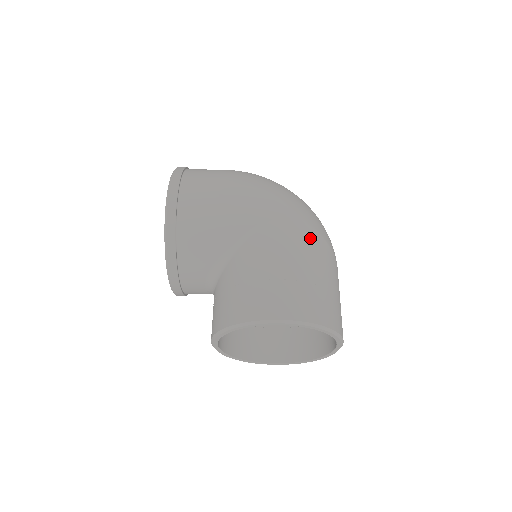
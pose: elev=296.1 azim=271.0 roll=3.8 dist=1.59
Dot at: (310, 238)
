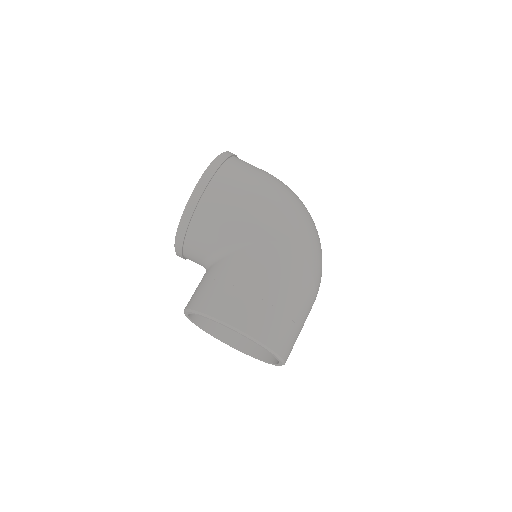
Dot at: (299, 270)
